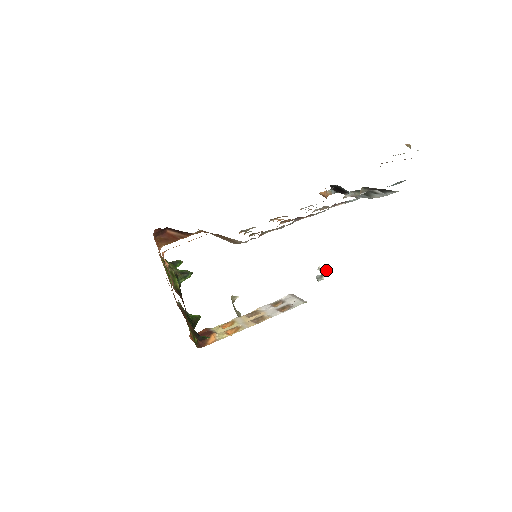
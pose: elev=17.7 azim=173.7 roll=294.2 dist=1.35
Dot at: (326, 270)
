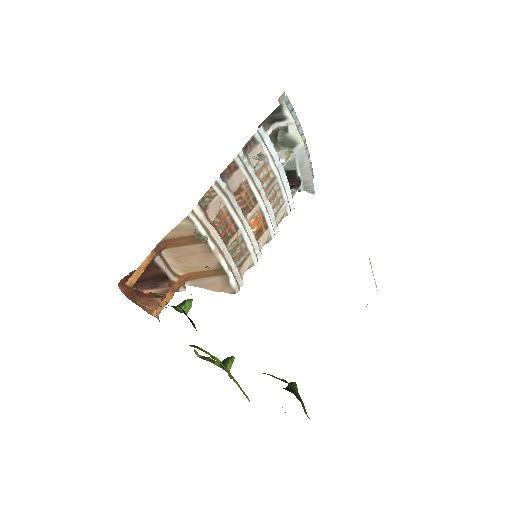
Dot at: (261, 152)
